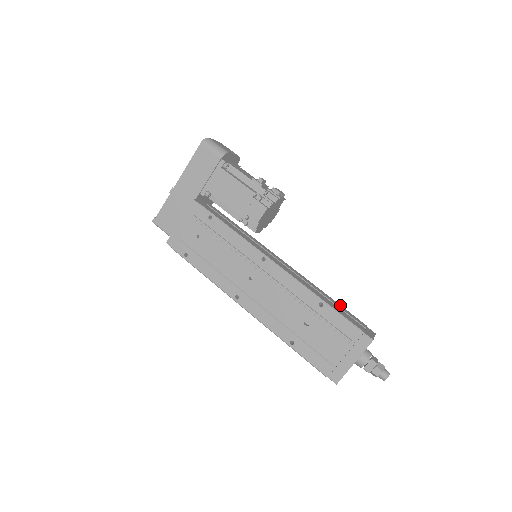
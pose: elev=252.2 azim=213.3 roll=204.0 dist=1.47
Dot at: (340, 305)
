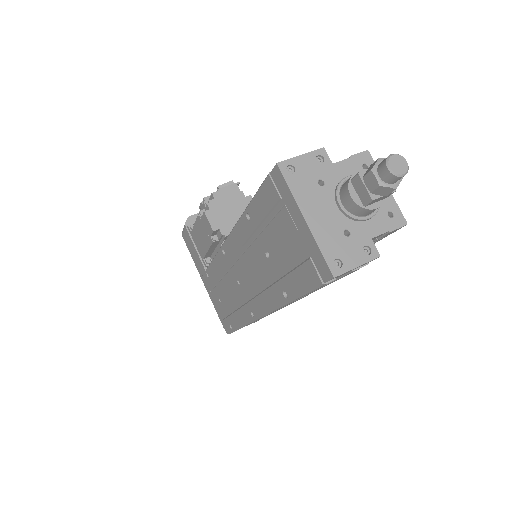
Dot at: occluded
